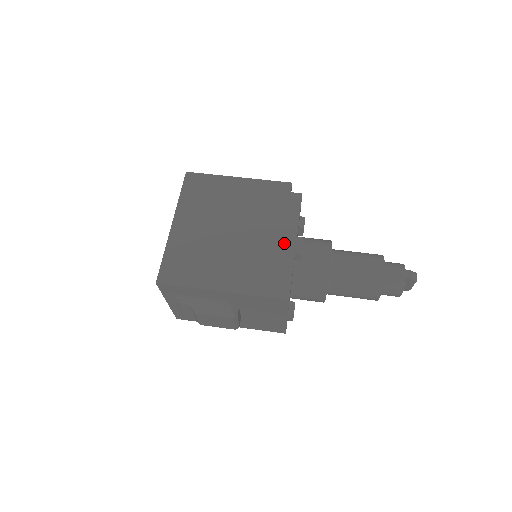
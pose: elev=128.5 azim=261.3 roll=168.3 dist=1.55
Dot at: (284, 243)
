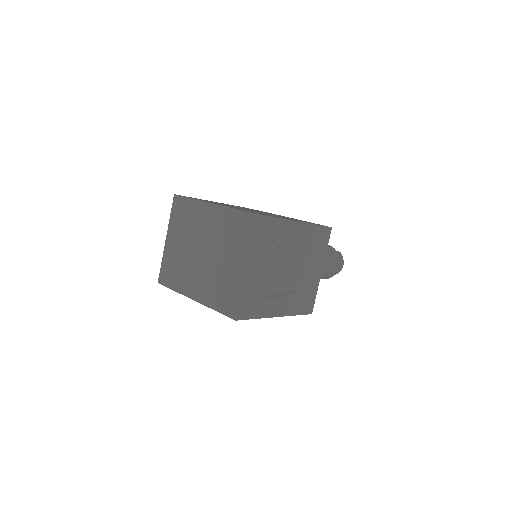
Dot at: occluded
